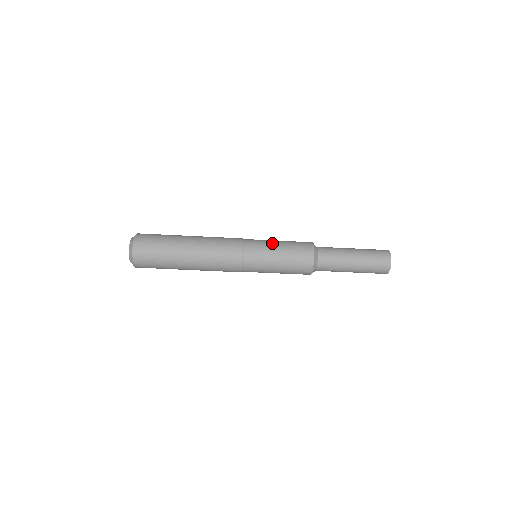
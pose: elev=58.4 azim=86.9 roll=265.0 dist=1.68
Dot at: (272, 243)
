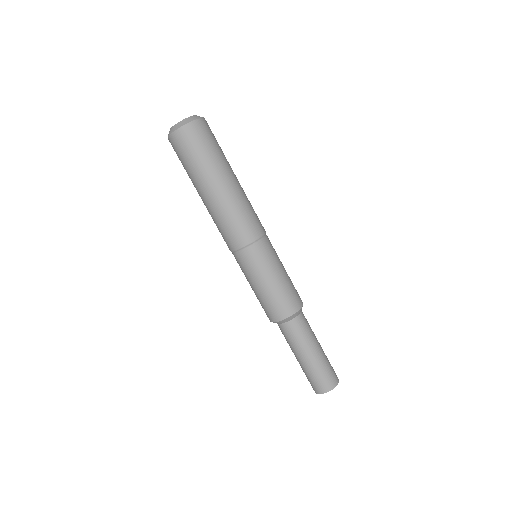
Dot at: (280, 265)
